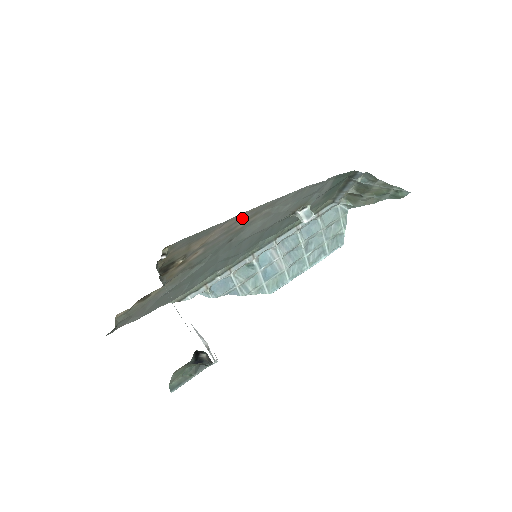
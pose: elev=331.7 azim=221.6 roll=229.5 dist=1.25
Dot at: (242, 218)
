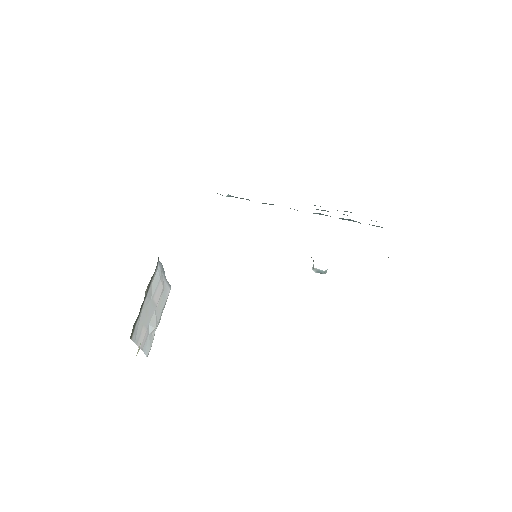
Dot at: occluded
